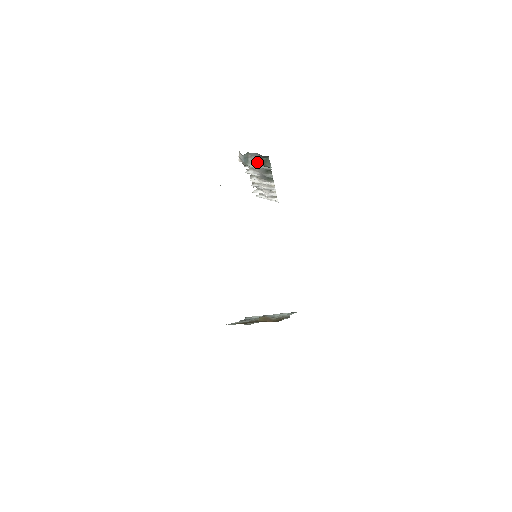
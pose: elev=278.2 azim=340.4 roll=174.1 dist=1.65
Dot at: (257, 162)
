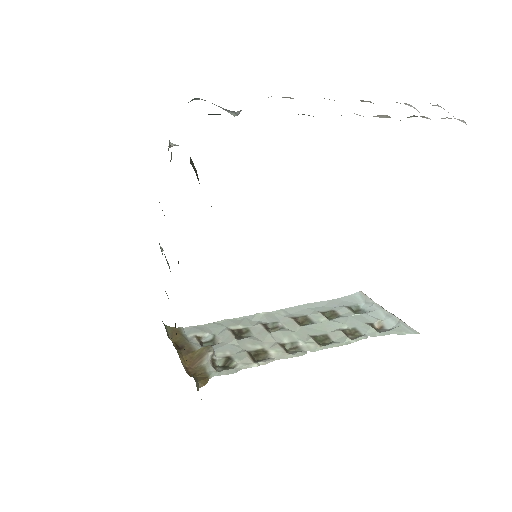
Dot at: occluded
